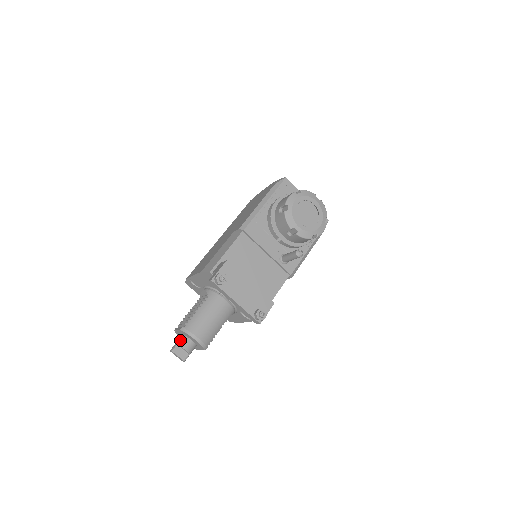
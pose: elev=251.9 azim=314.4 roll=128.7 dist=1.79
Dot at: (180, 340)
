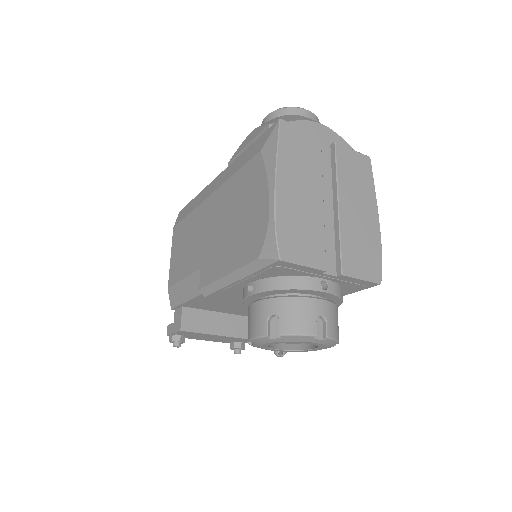
Dot at: occluded
